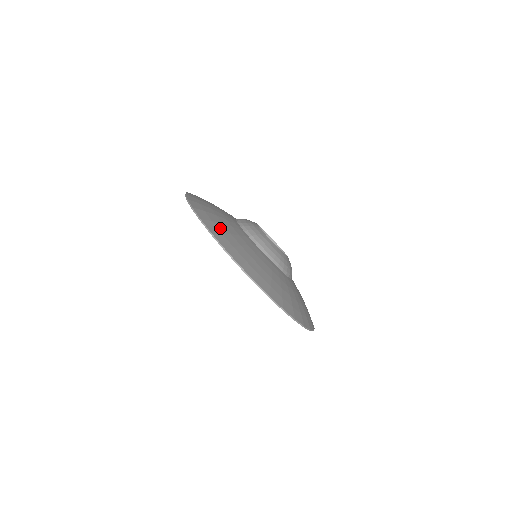
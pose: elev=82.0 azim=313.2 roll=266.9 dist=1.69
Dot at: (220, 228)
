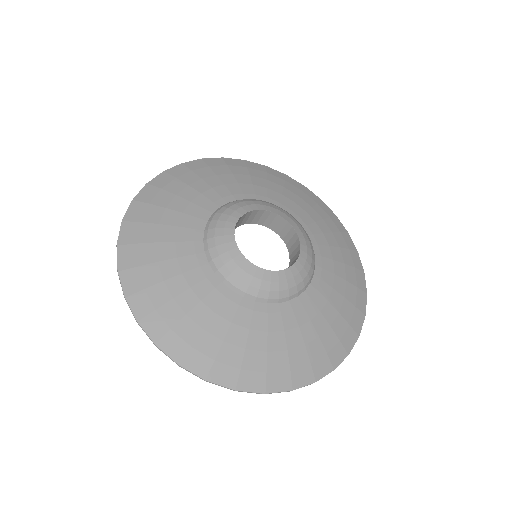
Dot at: (255, 365)
